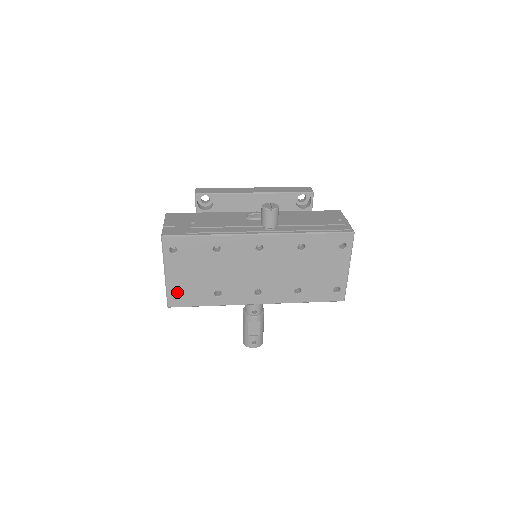
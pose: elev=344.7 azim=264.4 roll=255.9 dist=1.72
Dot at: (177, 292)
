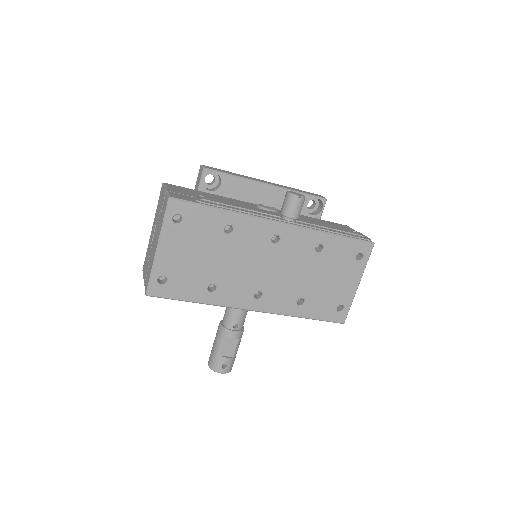
Dot at: (160, 279)
